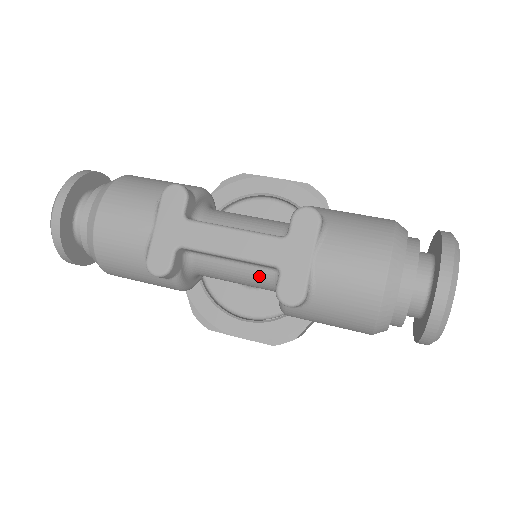
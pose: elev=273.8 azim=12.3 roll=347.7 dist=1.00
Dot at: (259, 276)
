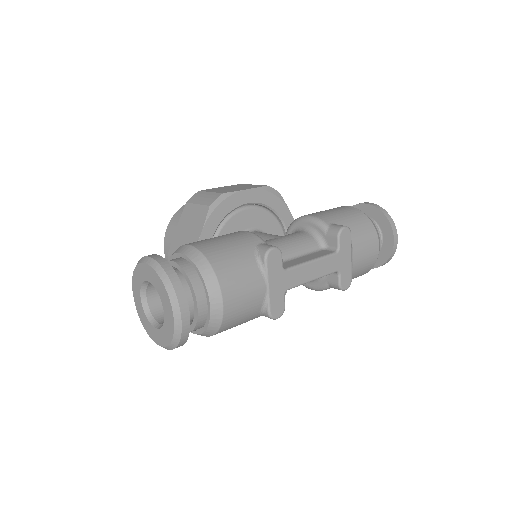
Dot at: occluded
